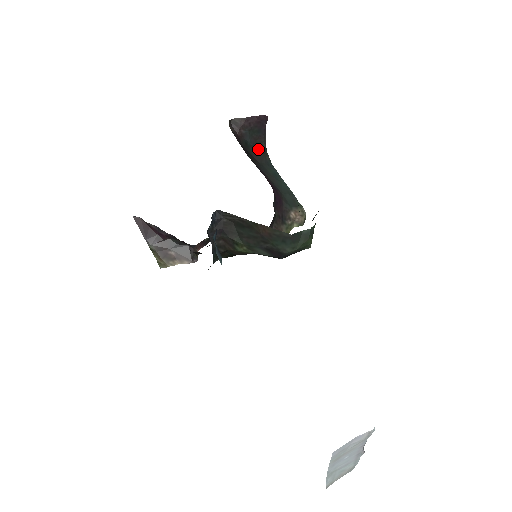
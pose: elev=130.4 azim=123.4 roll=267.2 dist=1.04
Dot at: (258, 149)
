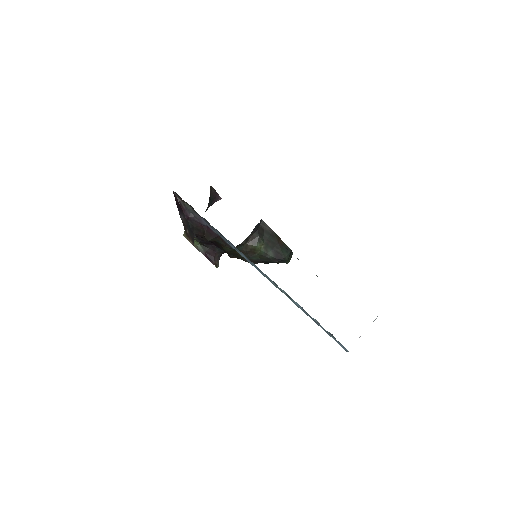
Dot at: occluded
